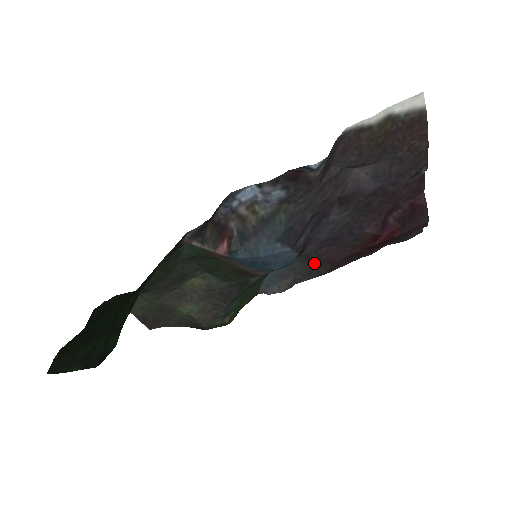
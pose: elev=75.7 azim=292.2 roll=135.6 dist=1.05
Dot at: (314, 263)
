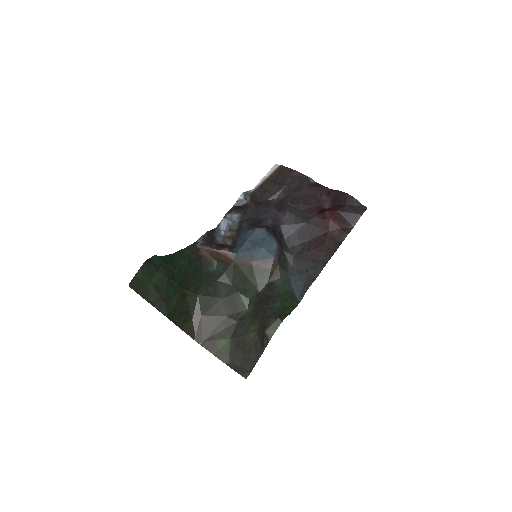
Dot at: (312, 257)
